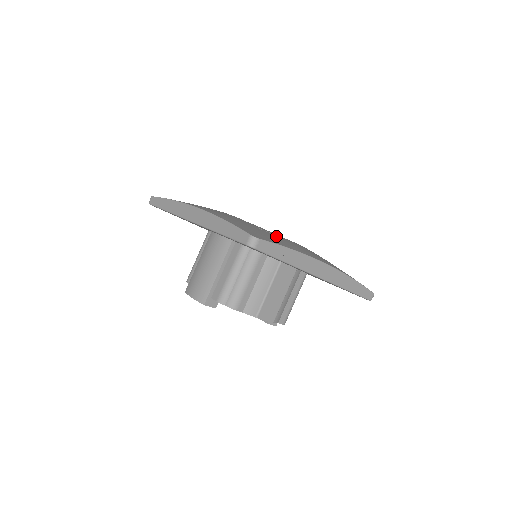
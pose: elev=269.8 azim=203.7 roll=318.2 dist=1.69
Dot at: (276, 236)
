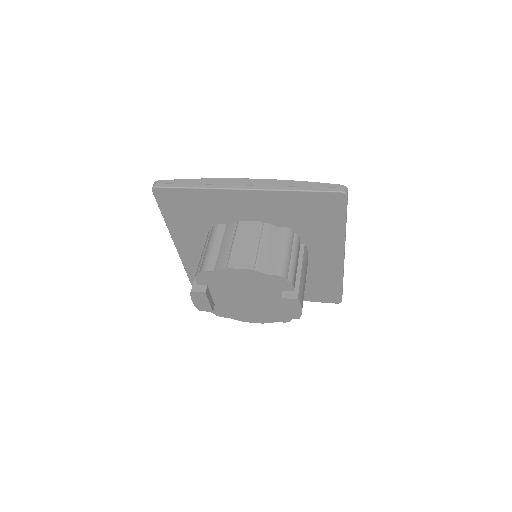
Dot at: occluded
